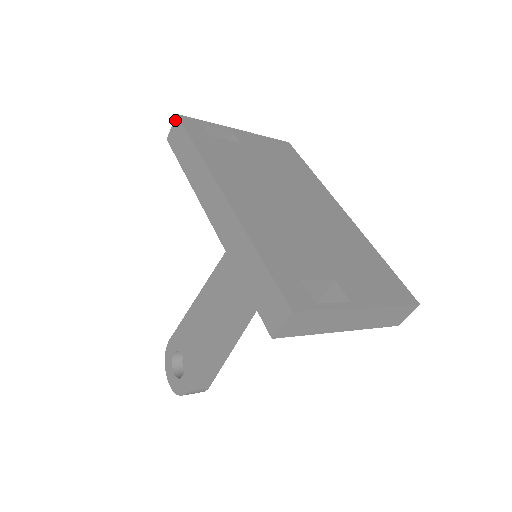
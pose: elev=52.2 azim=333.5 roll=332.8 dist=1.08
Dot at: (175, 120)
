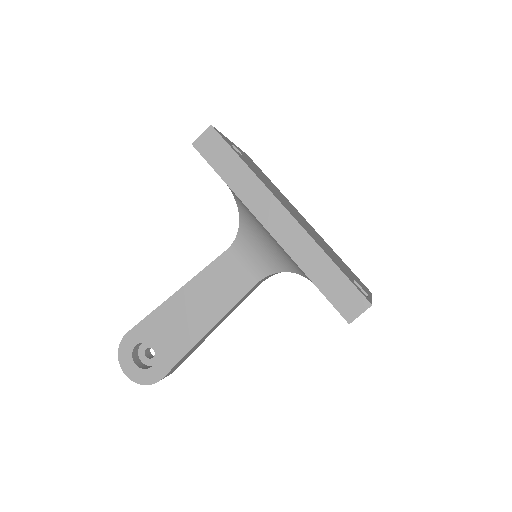
Dot at: (208, 129)
